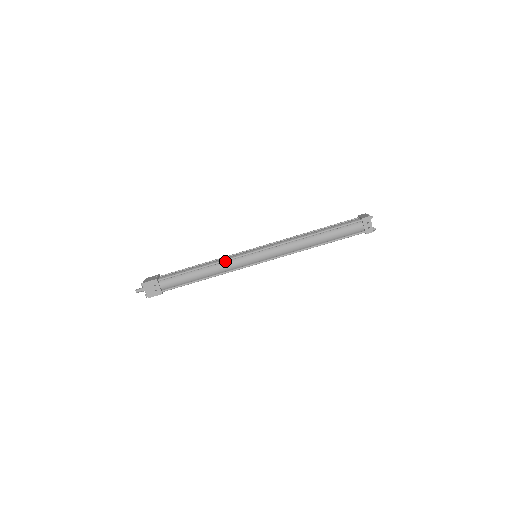
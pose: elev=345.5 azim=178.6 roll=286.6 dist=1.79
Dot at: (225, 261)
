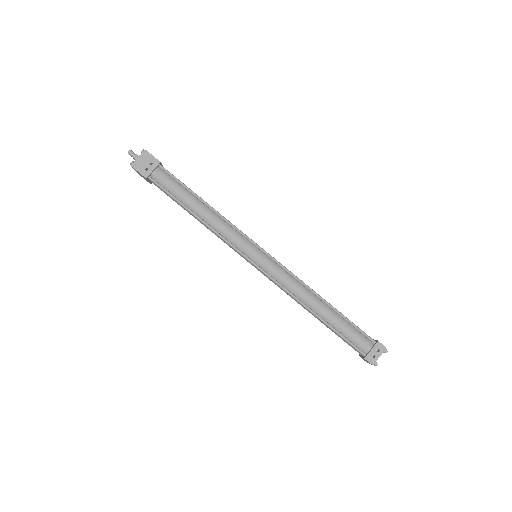
Dot at: (230, 224)
